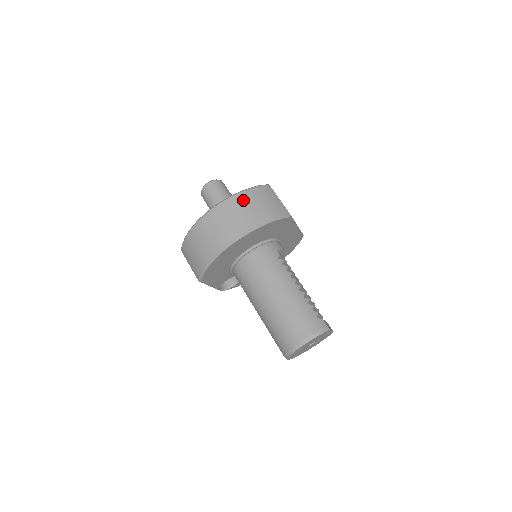
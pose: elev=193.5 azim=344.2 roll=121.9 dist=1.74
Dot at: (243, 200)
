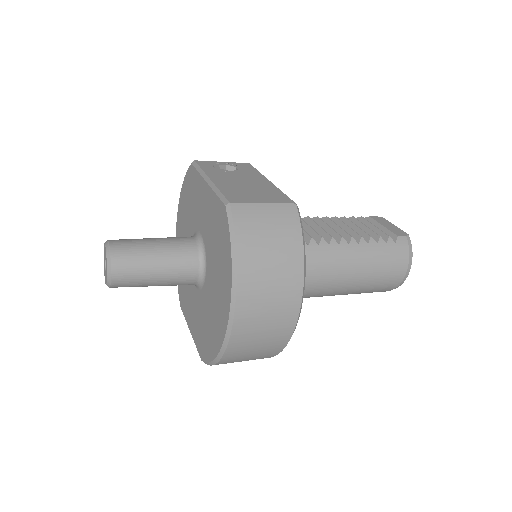
Dot at: (253, 273)
